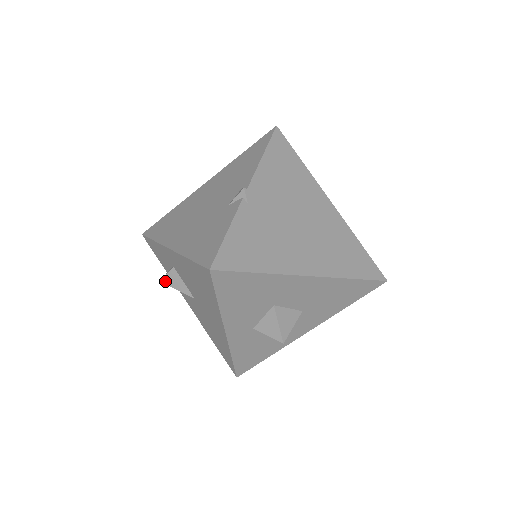
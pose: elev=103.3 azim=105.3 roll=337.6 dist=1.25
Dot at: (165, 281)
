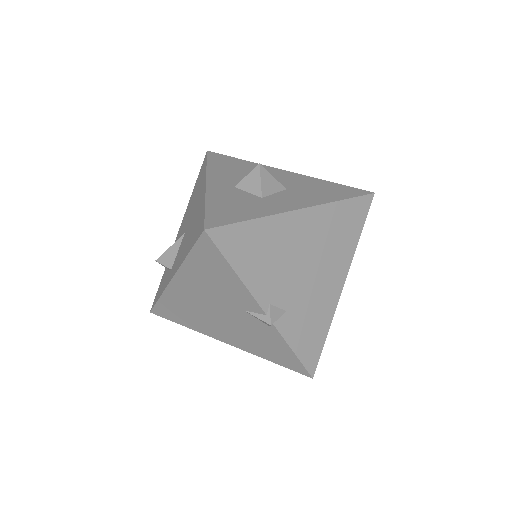
Dot at: (161, 256)
